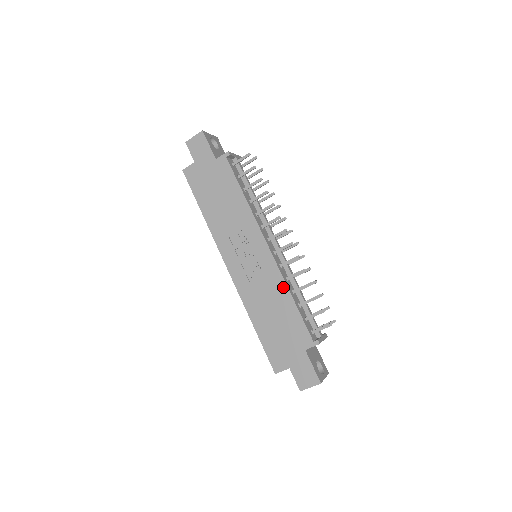
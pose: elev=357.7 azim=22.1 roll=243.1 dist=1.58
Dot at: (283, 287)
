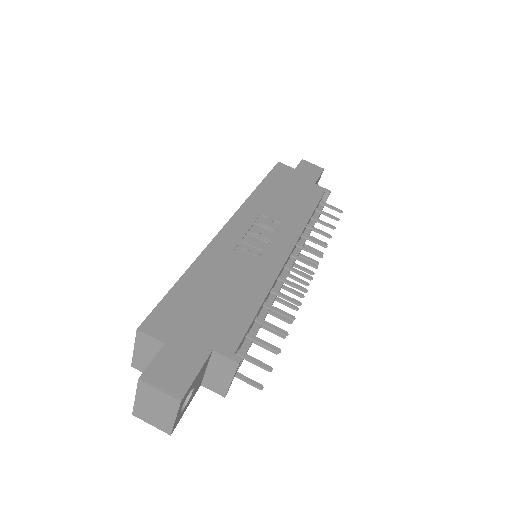
Dot at: (266, 284)
